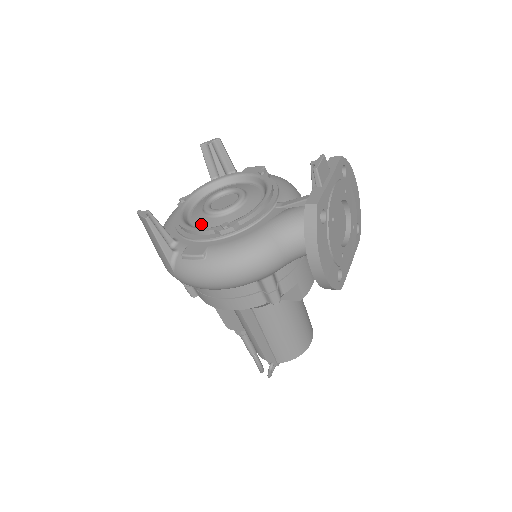
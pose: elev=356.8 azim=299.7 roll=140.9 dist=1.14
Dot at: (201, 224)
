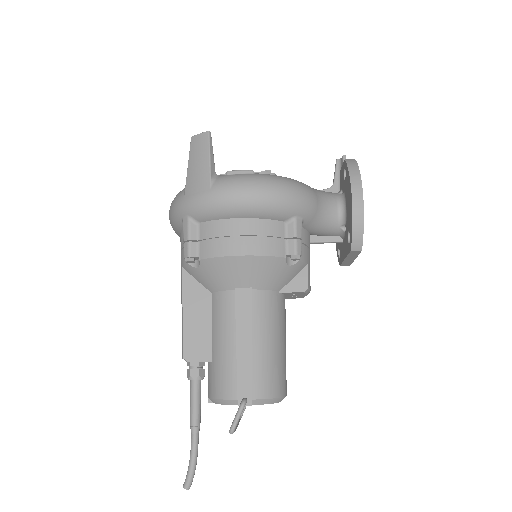
Dot at: occluded
